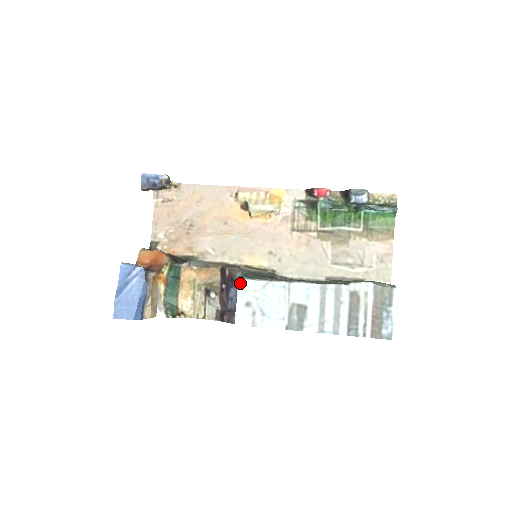
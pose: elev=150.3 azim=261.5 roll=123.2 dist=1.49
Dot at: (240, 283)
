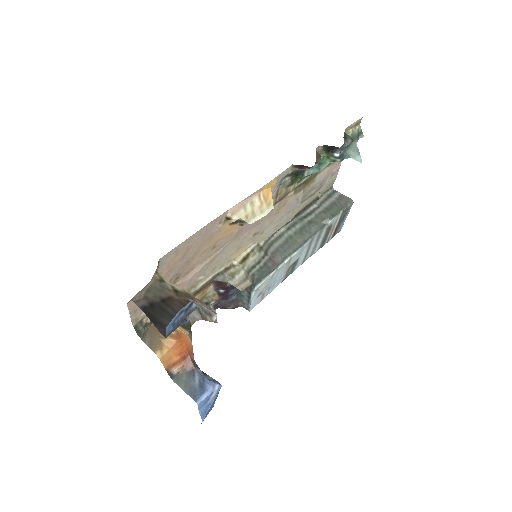
Dot at: (255, 291)
